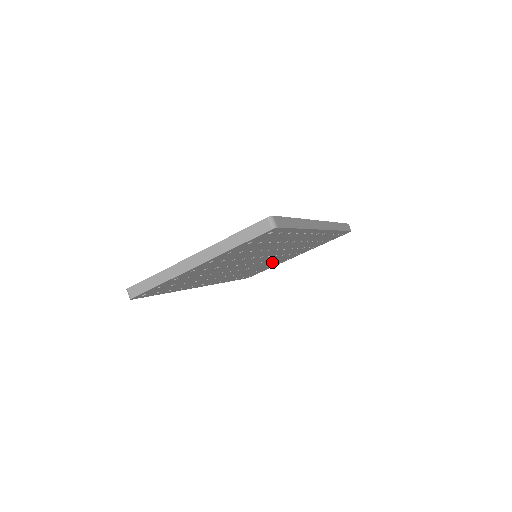
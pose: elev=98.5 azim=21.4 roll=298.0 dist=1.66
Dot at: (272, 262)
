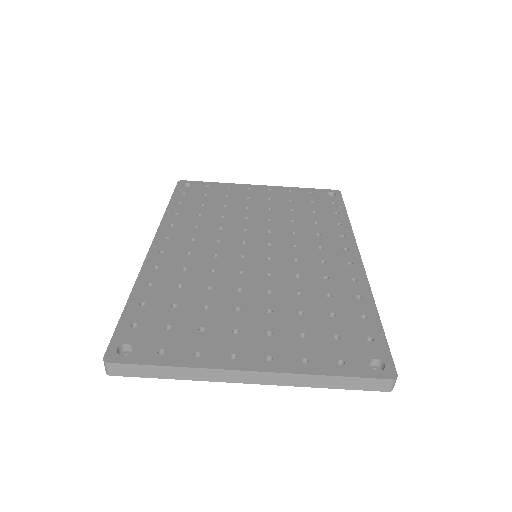
Dot at: occluded
